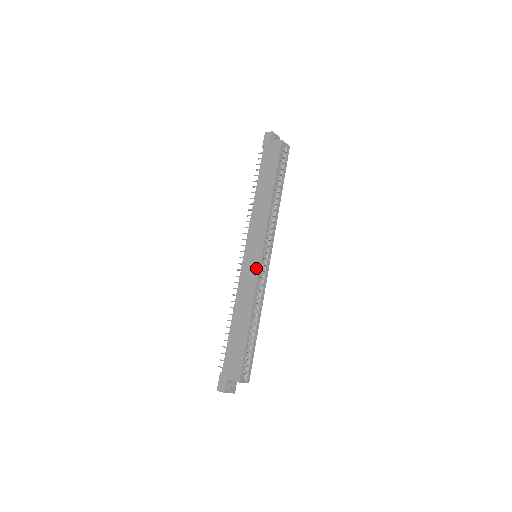
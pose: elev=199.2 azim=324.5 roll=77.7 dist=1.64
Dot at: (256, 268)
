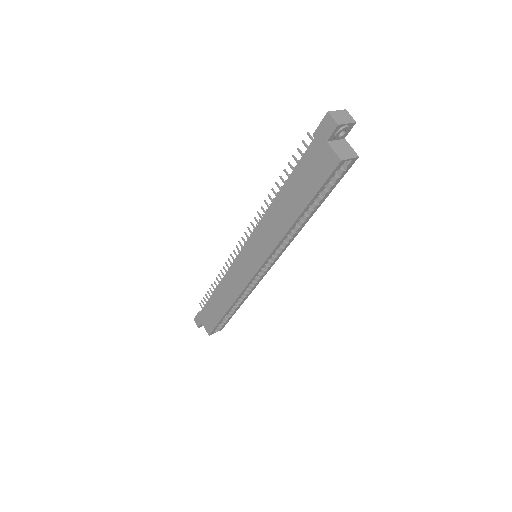
Dot at: (247, 278)
